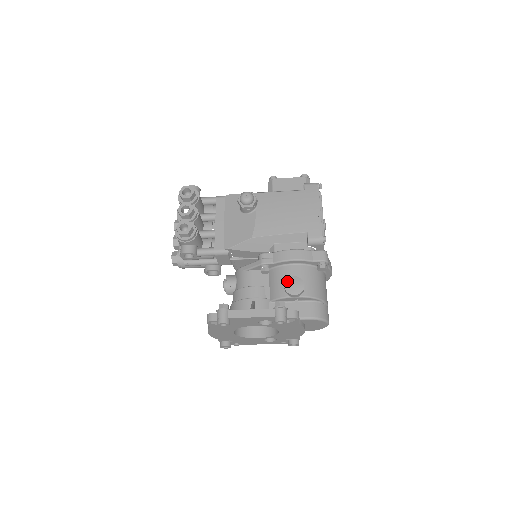
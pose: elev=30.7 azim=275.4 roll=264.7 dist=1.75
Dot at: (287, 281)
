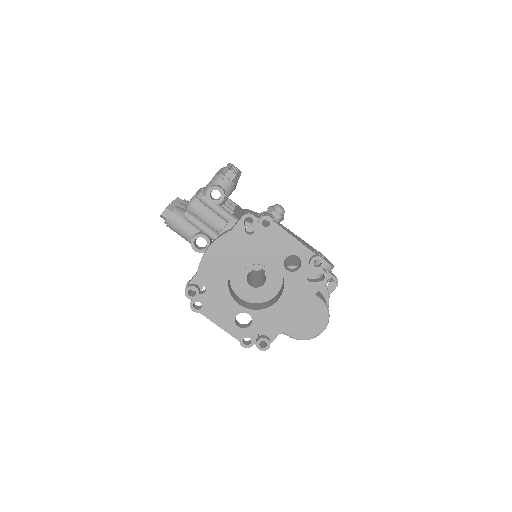
Dot at: occluded
